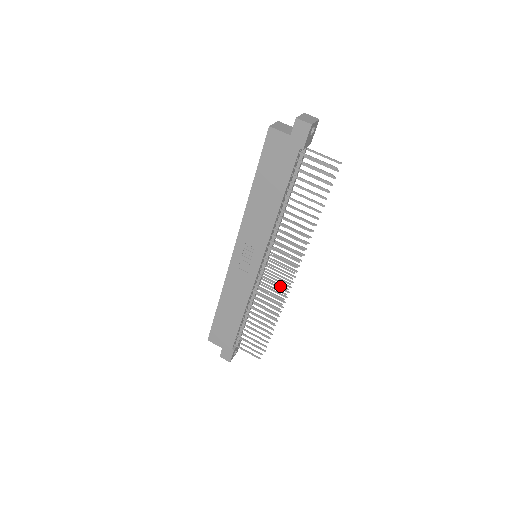
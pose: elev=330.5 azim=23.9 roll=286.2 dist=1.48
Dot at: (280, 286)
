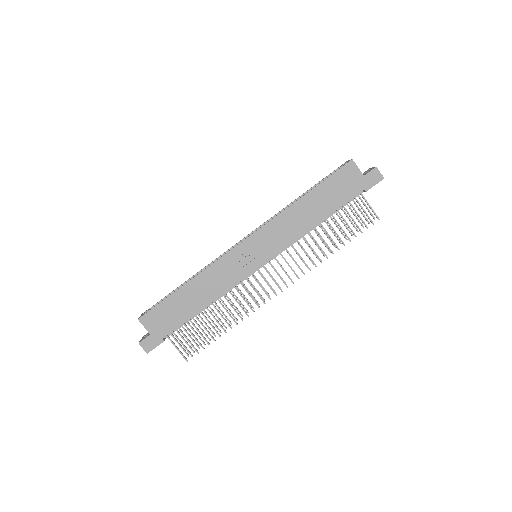
Dot at: (266, 293)
